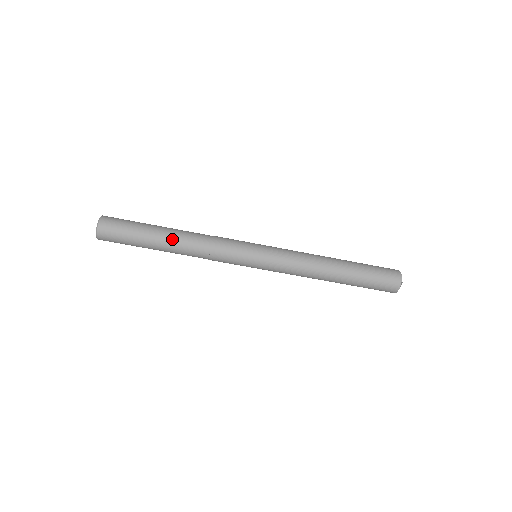
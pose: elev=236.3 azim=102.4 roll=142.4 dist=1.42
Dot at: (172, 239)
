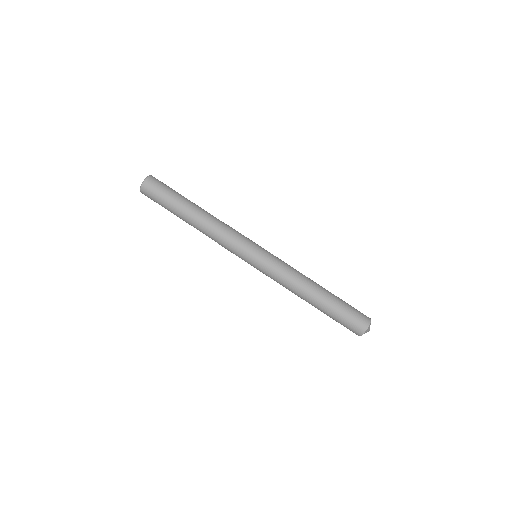
Dot at: (194, 216)
